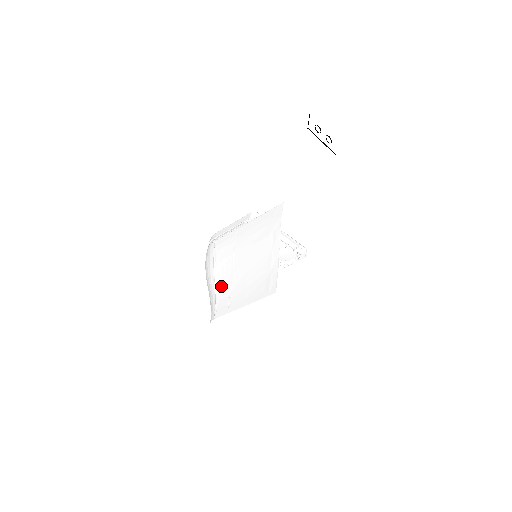
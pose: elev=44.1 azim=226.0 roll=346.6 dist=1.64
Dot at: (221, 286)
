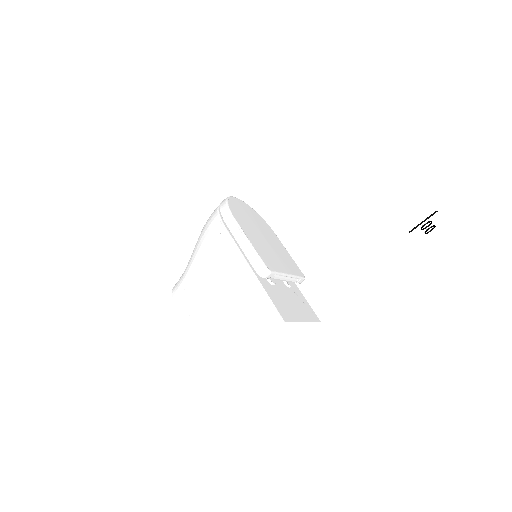
Dot at: (196, 287)
